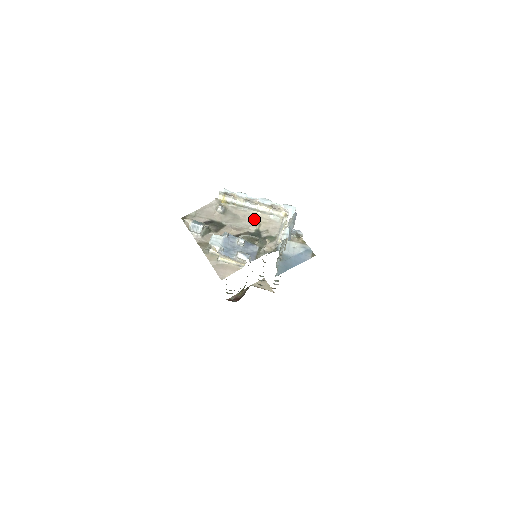
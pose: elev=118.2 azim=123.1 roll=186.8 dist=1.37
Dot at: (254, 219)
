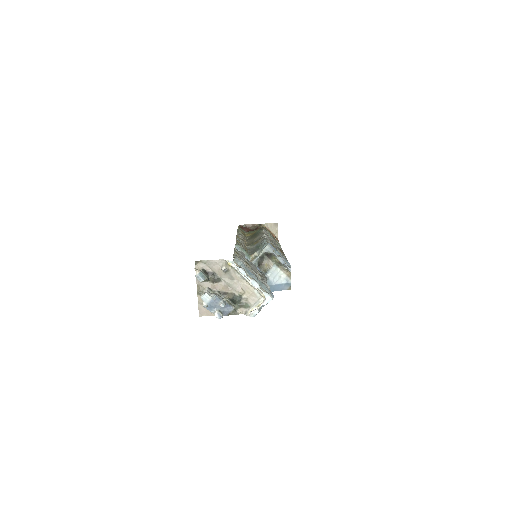
Dot at: (243, 287)
